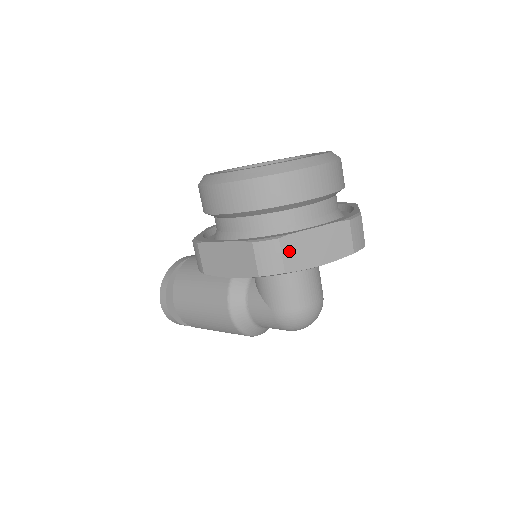
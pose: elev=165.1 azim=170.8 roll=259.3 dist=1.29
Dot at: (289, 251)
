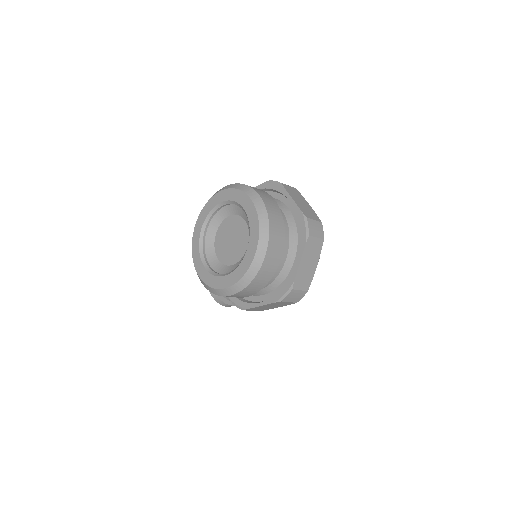
Dot at: (301, 285)
